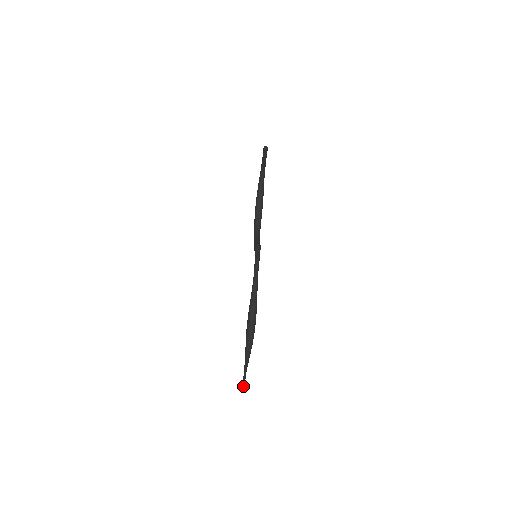
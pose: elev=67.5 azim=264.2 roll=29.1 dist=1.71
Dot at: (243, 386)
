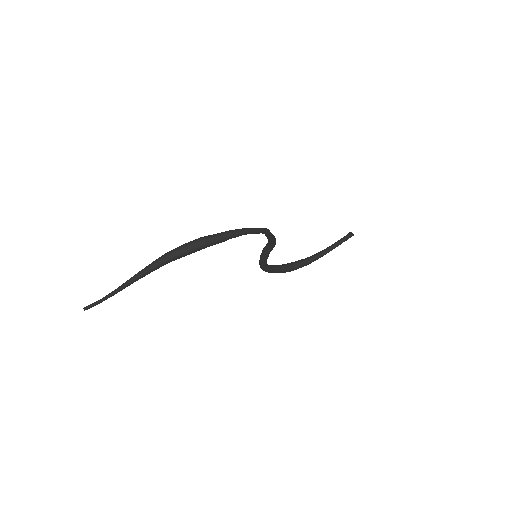
Dot at: (85, 308)
